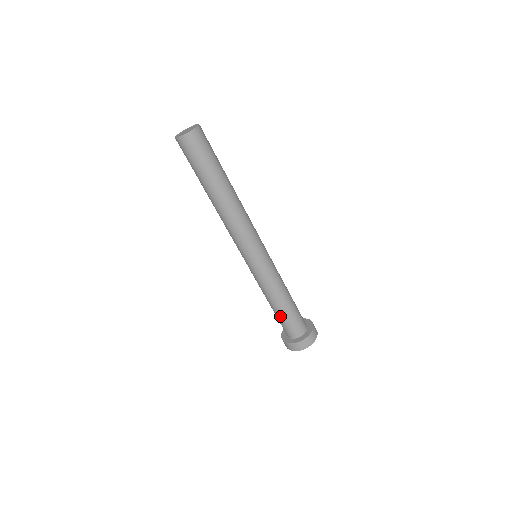
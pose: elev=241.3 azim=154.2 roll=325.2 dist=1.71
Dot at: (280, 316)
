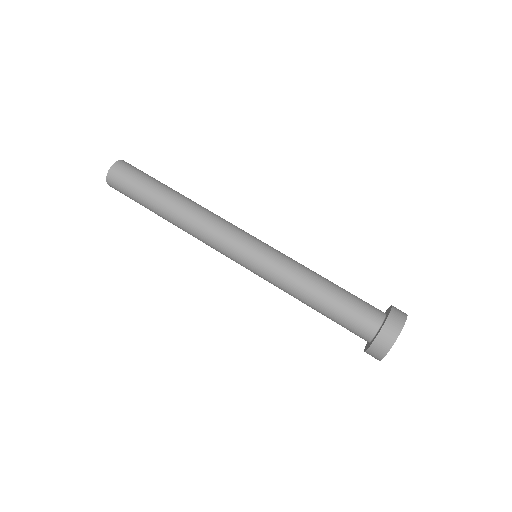
Dot at: (334, 310)
